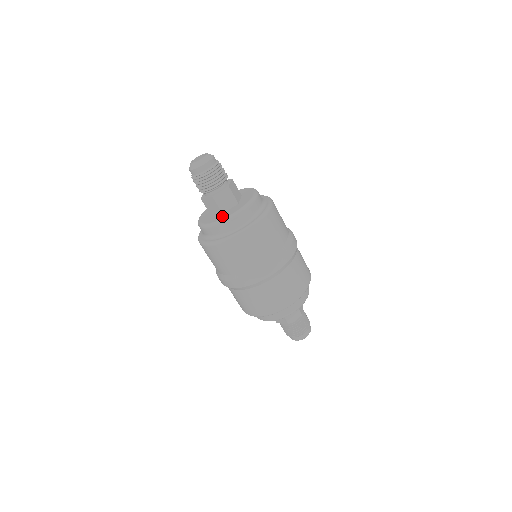
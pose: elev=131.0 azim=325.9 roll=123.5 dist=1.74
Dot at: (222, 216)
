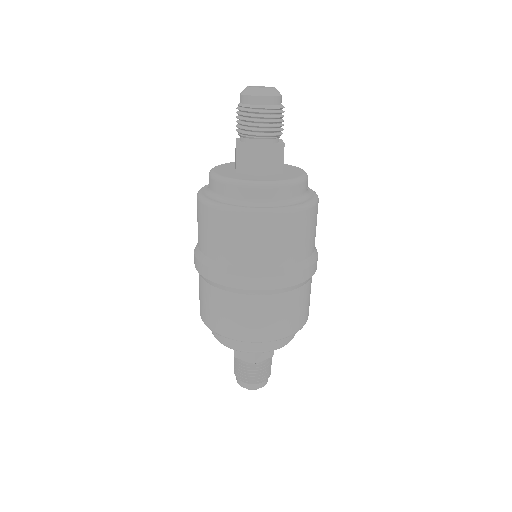
Dot at: (228, 173)
